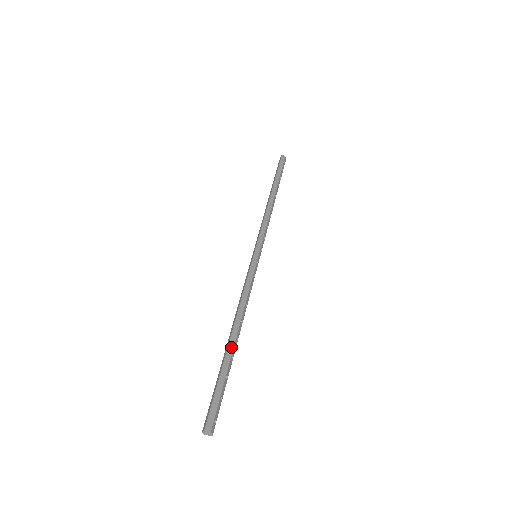
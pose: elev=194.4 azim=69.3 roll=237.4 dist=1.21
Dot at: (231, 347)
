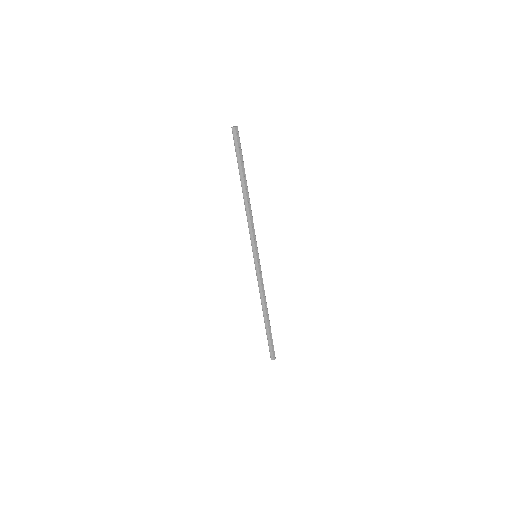
Dot at: (266, 323)
